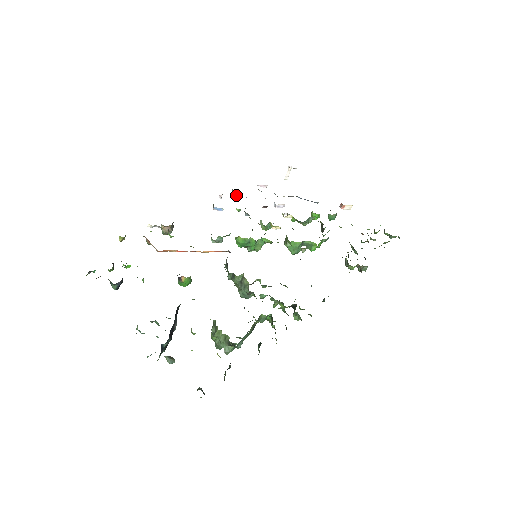
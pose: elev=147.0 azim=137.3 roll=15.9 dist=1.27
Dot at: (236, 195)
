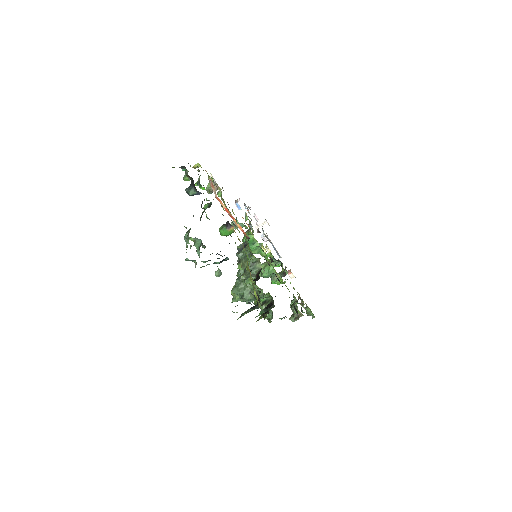
Dot at: (247, 208)
